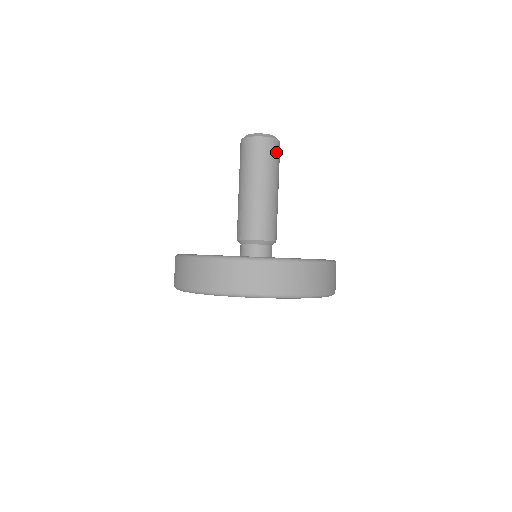
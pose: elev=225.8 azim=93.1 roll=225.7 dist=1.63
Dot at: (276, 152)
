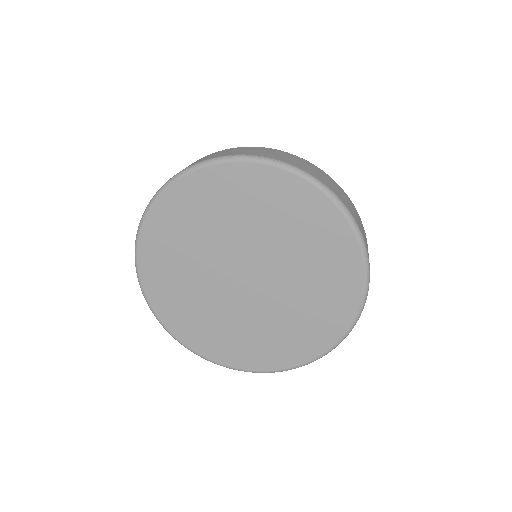
Dot at: occluded
